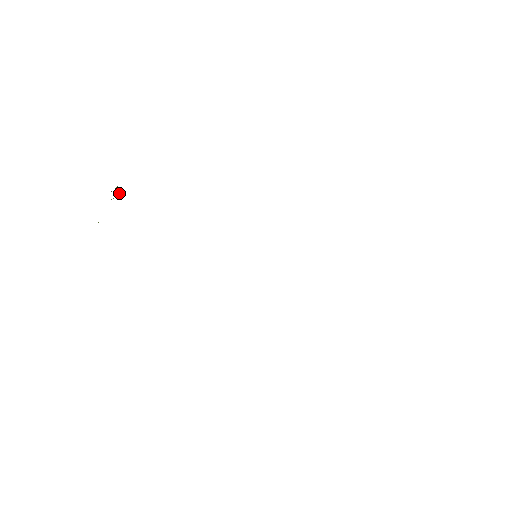
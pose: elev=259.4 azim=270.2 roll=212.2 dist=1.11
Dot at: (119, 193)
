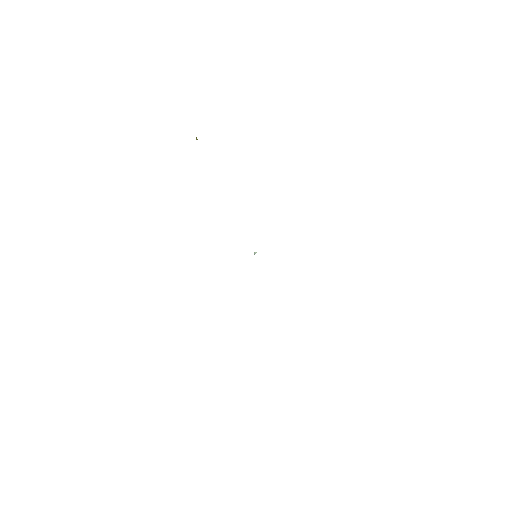
Dot at: occluded
